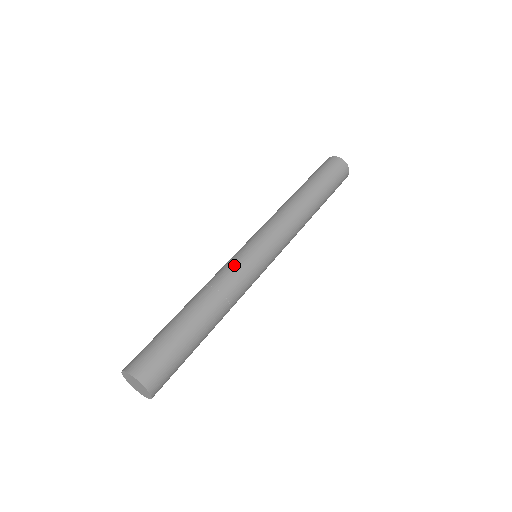
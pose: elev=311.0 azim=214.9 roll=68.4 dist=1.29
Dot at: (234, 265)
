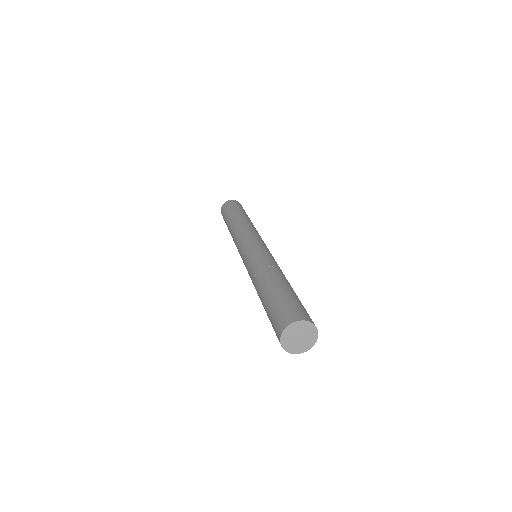
Dot at: (257, 255)
